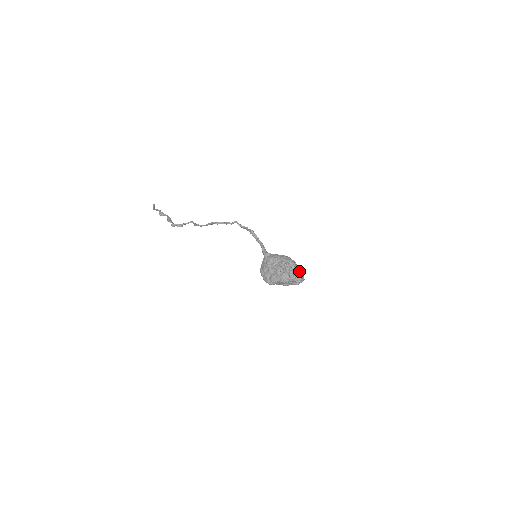
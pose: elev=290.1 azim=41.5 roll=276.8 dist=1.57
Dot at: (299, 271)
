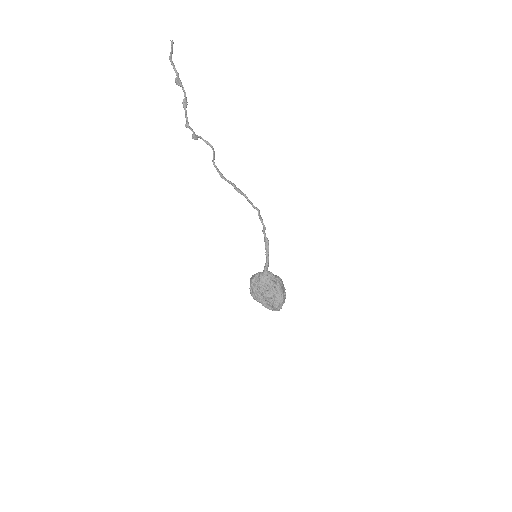
Dot at: occluded
